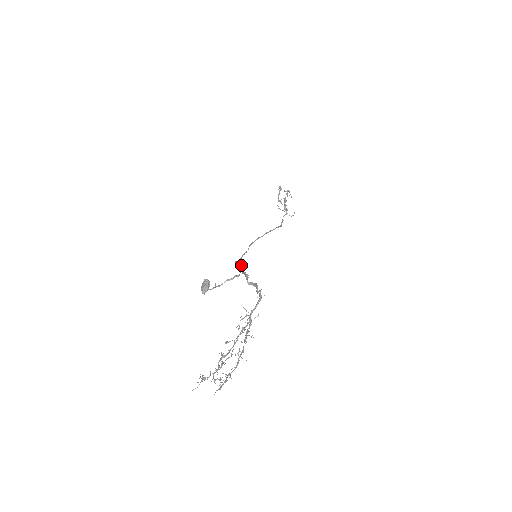
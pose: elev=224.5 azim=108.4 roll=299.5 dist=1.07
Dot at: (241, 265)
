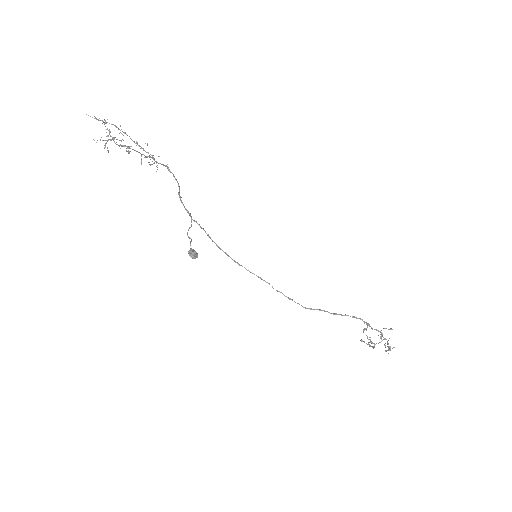
Dot at: (189, 215)
